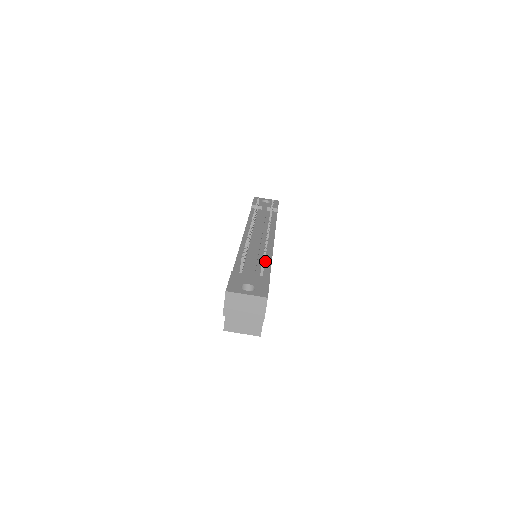
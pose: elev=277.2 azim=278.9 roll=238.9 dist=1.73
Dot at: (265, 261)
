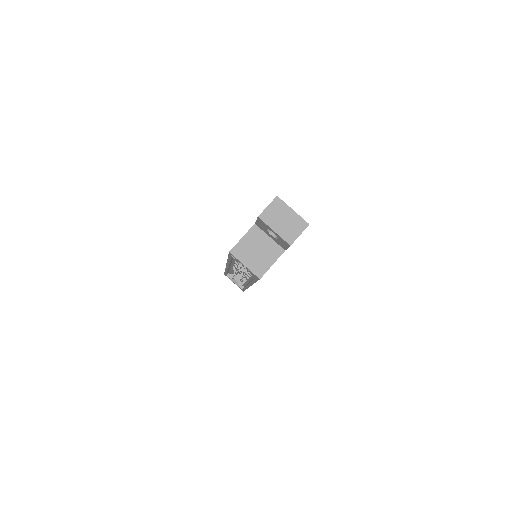
Dot at: occluded
